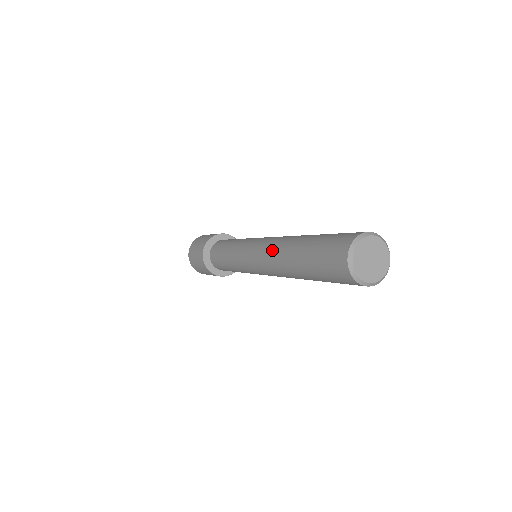
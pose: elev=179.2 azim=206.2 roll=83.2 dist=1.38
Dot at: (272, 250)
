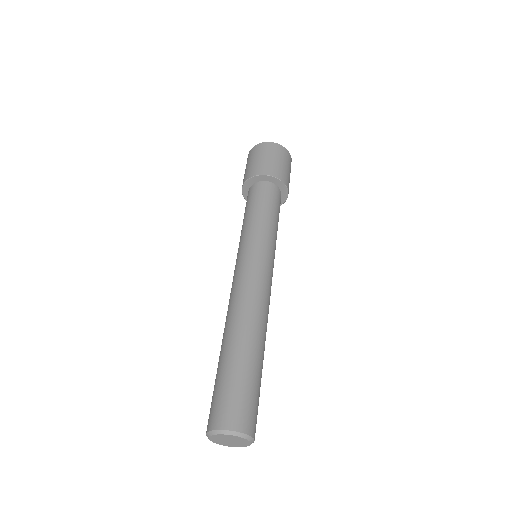
Dot at: (227, 312)
